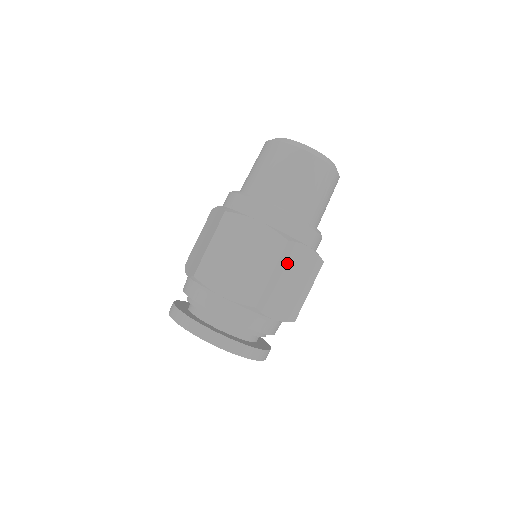
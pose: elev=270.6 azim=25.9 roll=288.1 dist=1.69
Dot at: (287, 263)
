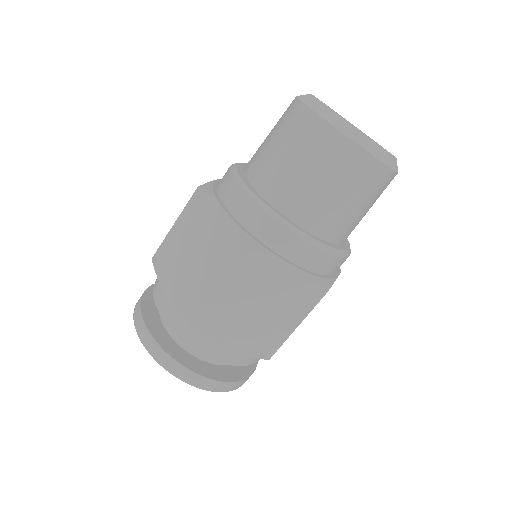
Dot at: (245, 278)
